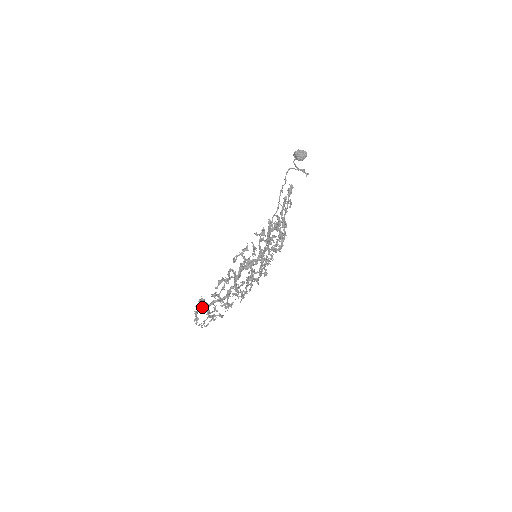
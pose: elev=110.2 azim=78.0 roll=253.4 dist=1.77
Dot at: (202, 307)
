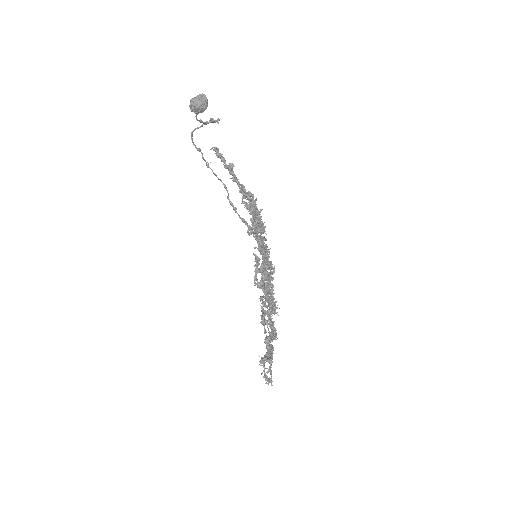
Dot at: occluded
